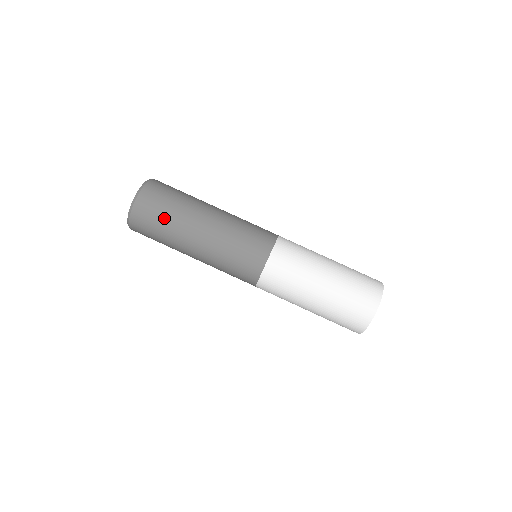
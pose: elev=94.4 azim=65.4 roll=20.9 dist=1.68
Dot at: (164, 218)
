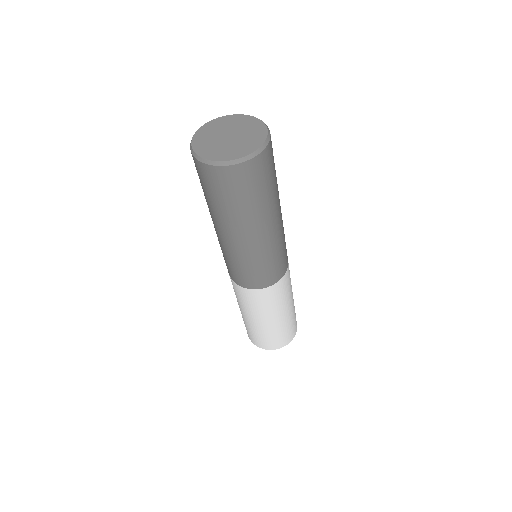
Dot at: (244, 201)
